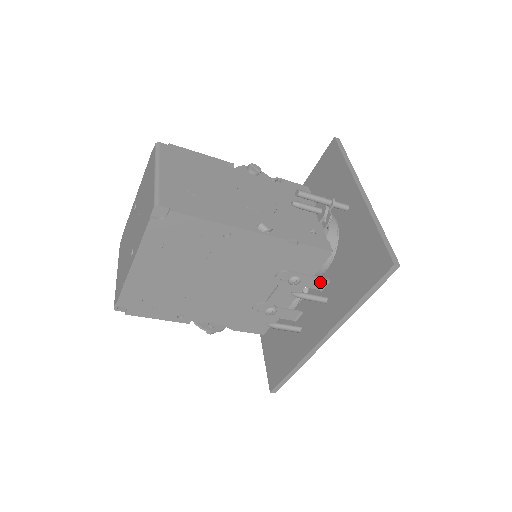
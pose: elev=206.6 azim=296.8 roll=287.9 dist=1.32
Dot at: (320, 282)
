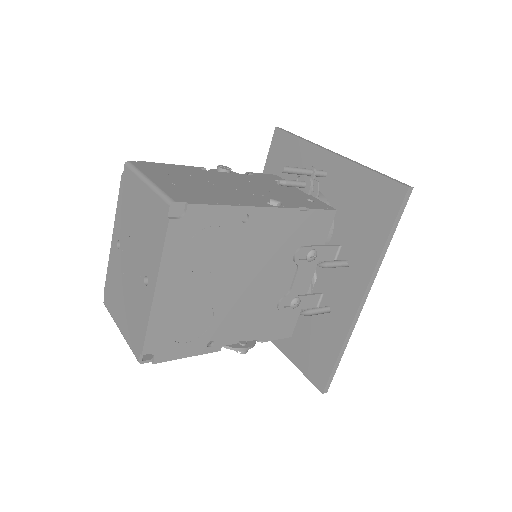
Dot at: (333, 250)
